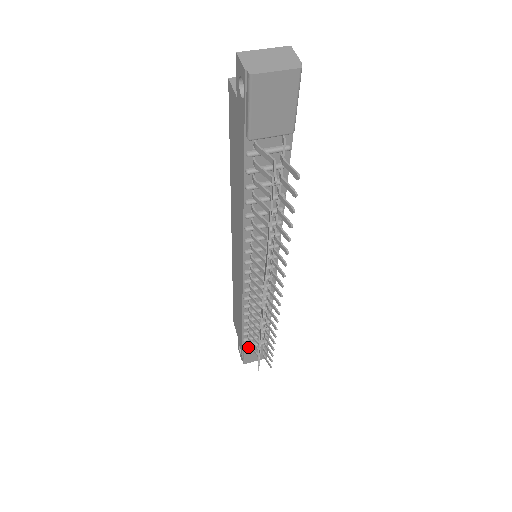
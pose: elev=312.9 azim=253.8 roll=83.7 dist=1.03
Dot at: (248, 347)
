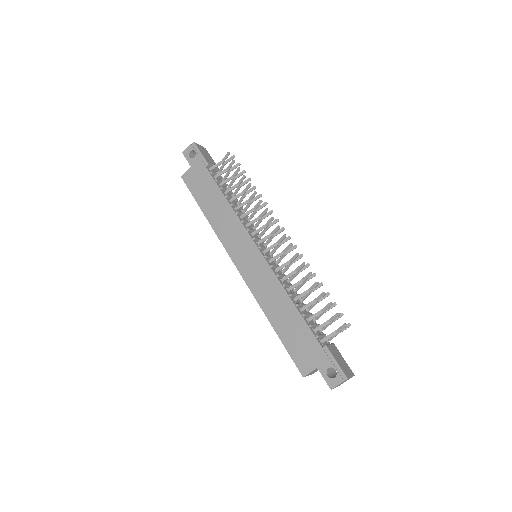
Dot at: (327, 345)
